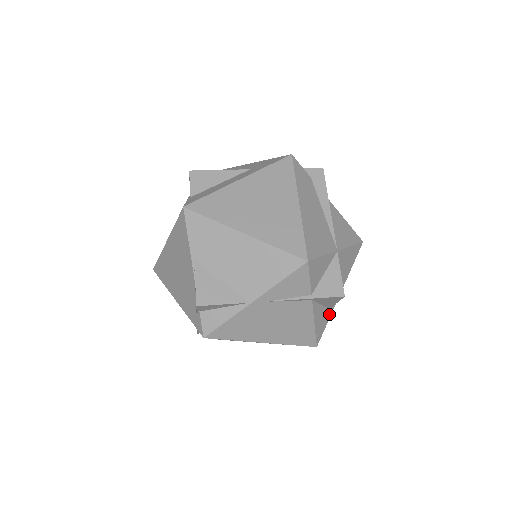
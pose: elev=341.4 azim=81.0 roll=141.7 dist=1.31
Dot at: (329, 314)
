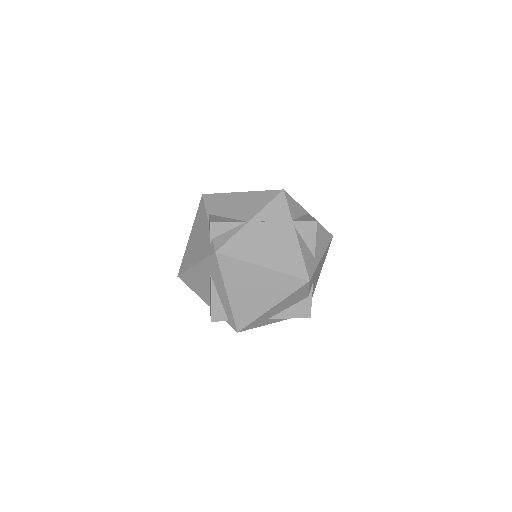
Dot at: (315, 263)
